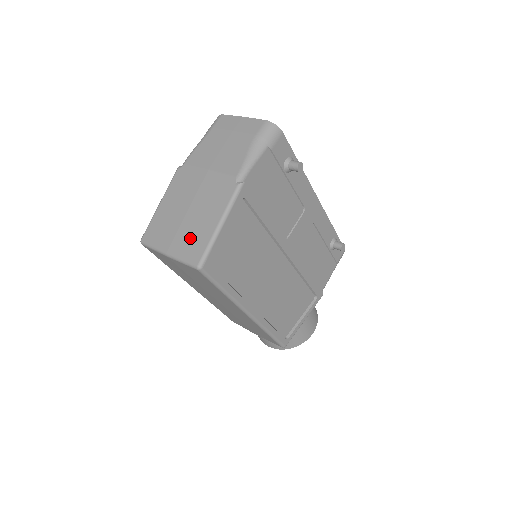
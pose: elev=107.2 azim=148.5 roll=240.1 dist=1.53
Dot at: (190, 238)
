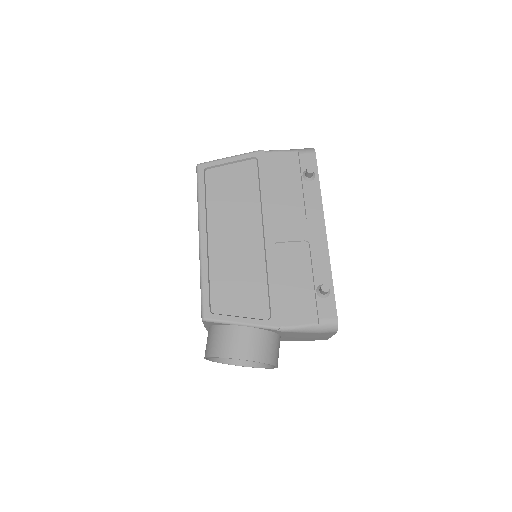
Dot at: occluded
